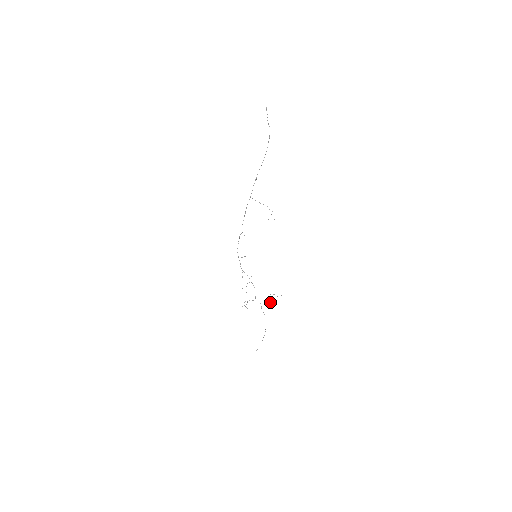
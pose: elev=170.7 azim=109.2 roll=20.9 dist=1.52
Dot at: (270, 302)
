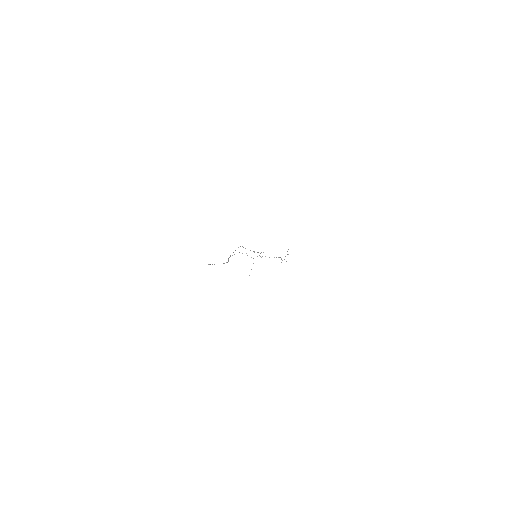
Dot at: (282, 260)
